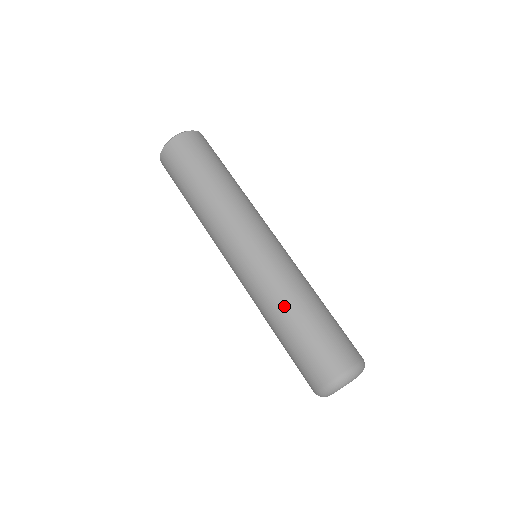
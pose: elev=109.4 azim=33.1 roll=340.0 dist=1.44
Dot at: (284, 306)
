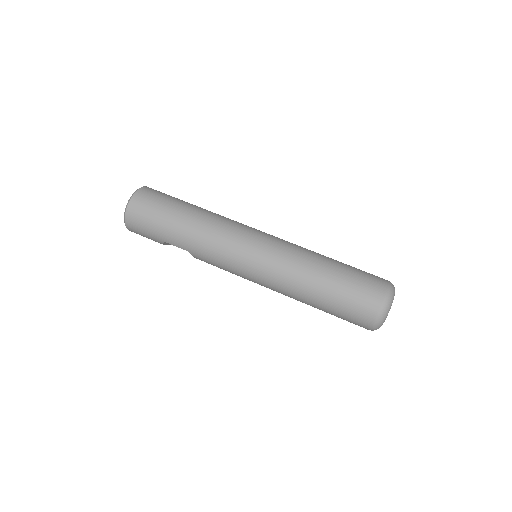
Dot at: (315, 259)
